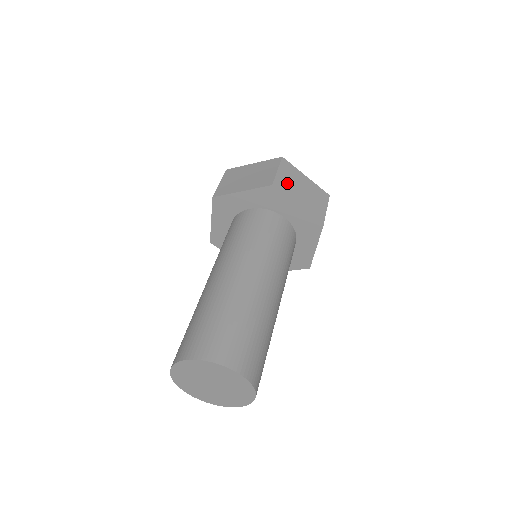
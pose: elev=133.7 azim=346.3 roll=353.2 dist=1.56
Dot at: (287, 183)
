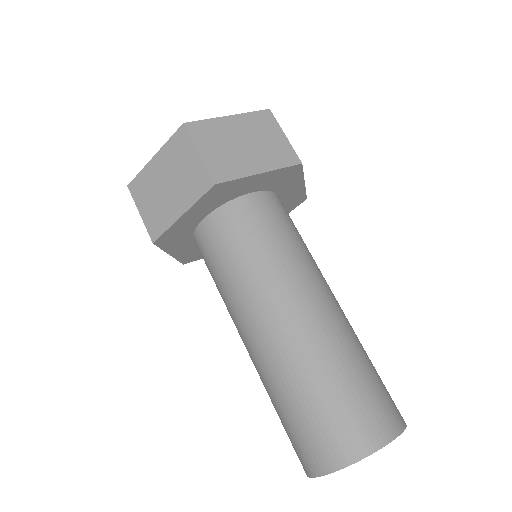
Dot at: (223, 157)
